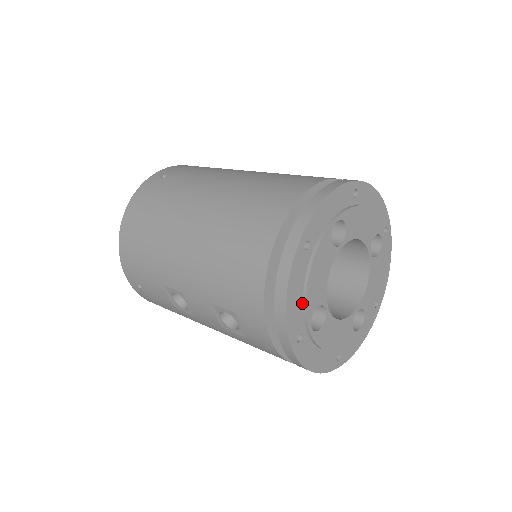
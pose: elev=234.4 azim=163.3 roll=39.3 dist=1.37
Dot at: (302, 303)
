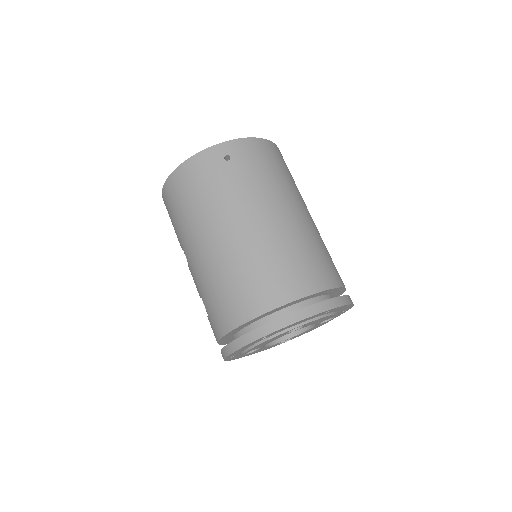
Dot at: (244, 350)
